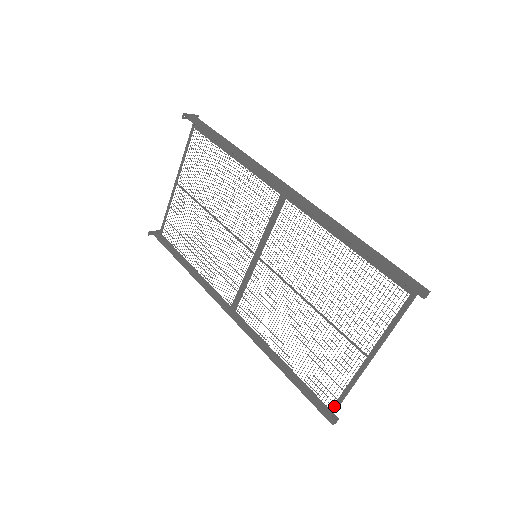
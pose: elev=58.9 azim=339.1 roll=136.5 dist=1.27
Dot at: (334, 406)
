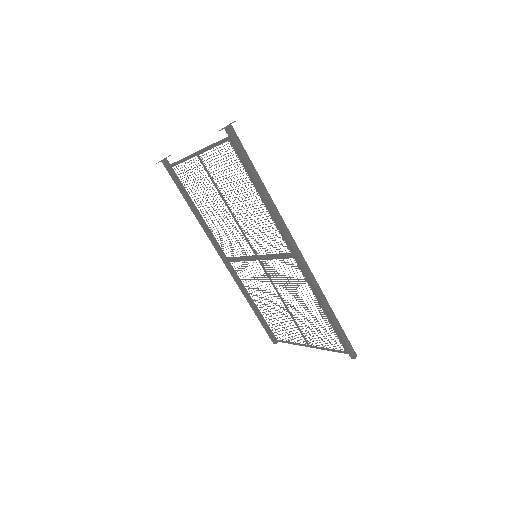
Dot at: (278, 340)
